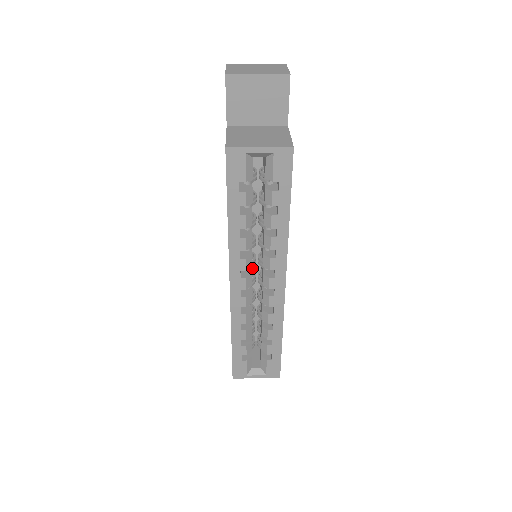
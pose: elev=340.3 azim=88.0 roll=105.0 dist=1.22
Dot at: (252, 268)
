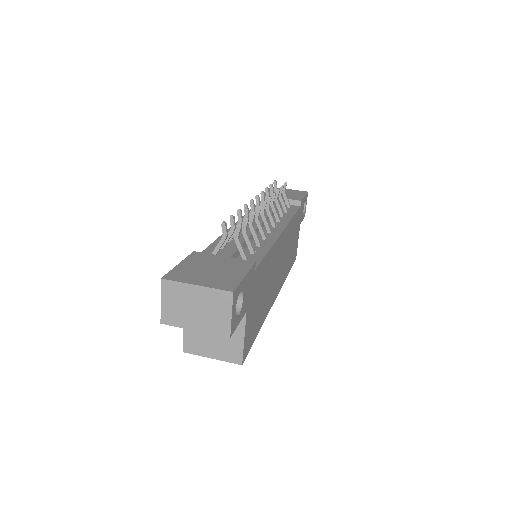
Dot at: occluded
